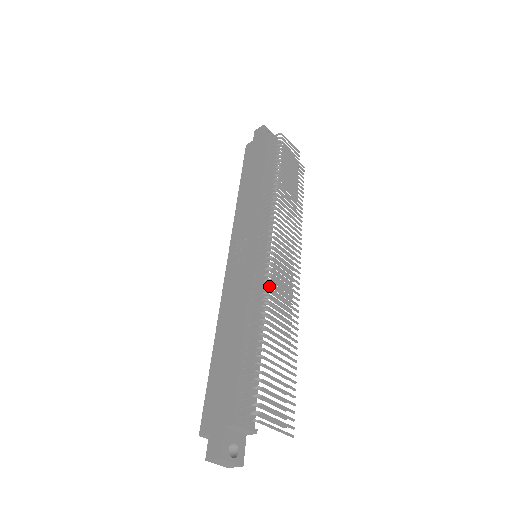
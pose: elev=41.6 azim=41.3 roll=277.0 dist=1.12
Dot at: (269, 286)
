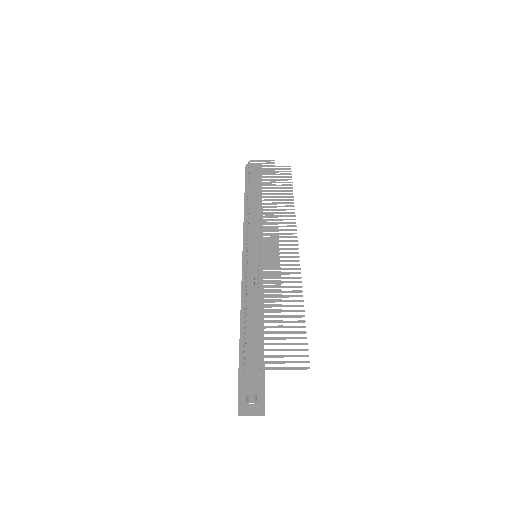
Dot at: (260, 270)
